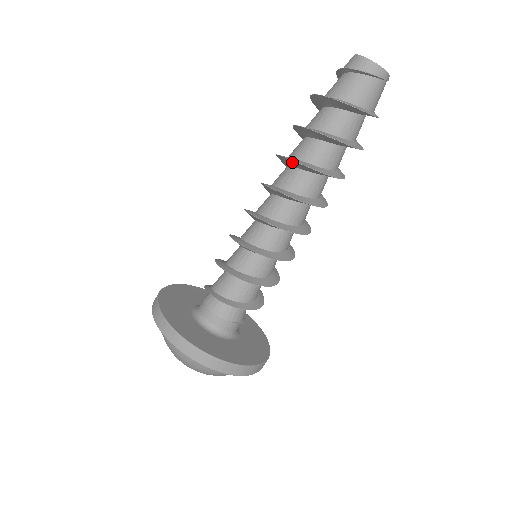
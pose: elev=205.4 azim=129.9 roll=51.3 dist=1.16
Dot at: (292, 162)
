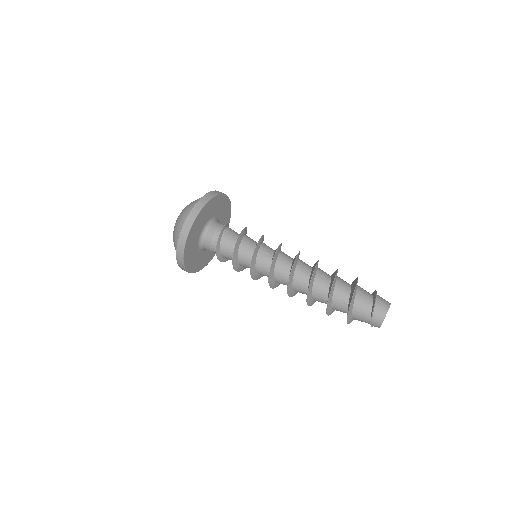
Dot at: (307, 298)
